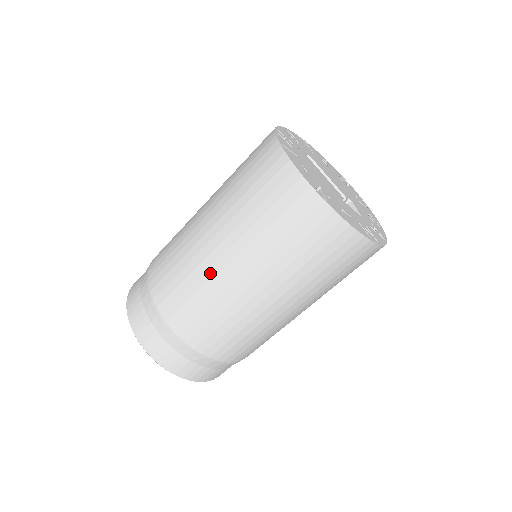
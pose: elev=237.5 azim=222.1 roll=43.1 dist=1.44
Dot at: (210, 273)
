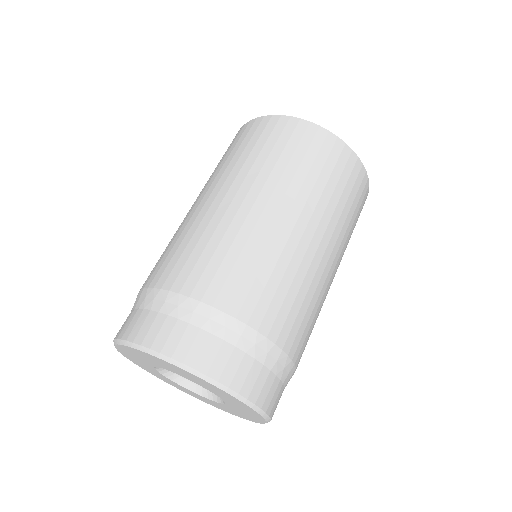
Dot at: (184, 221)
